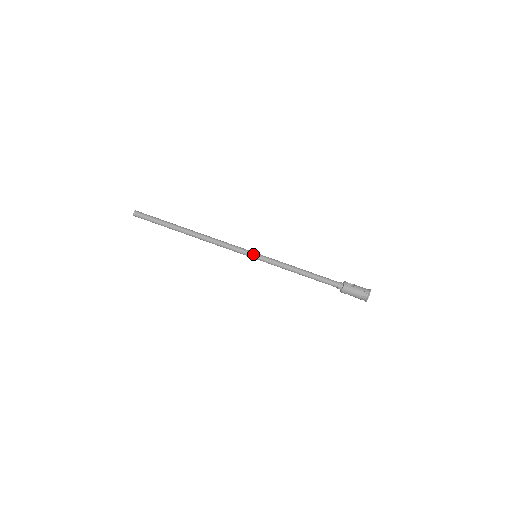
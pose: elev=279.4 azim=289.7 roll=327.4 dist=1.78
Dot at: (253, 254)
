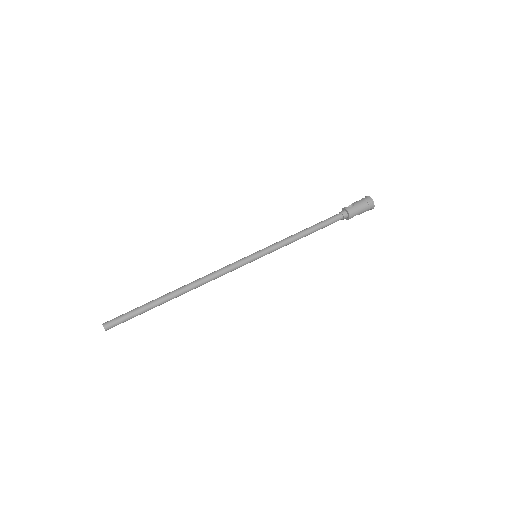
Dot at: (253, 256)
